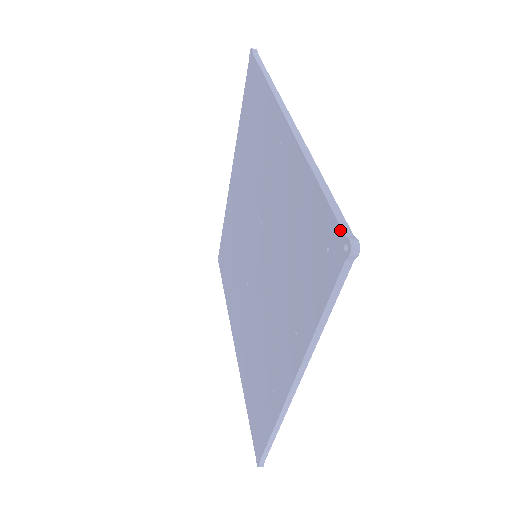
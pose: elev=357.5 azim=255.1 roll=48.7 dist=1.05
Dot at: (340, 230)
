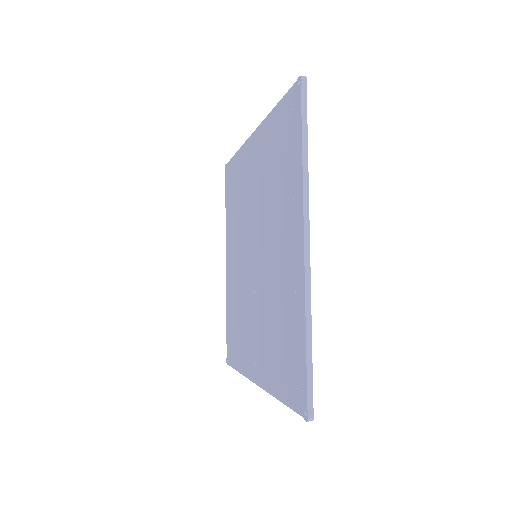
Dot at: (294, 86)
